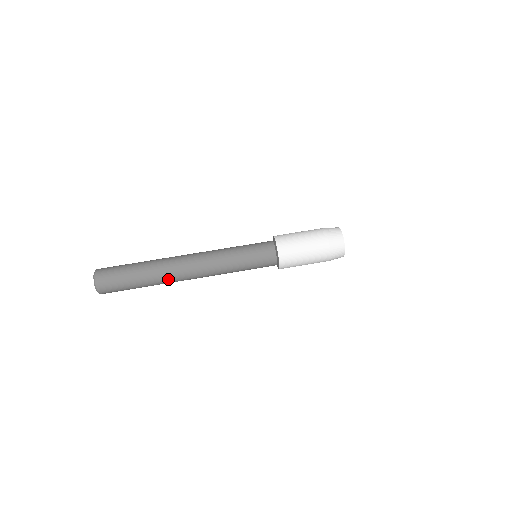
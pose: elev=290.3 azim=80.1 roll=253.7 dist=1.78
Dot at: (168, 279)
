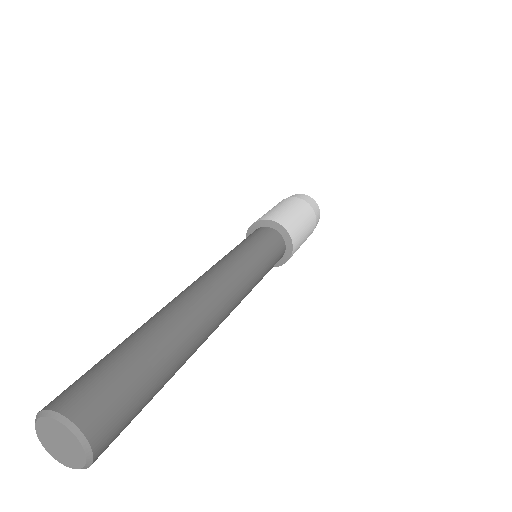
Dot at: (198, 346)
